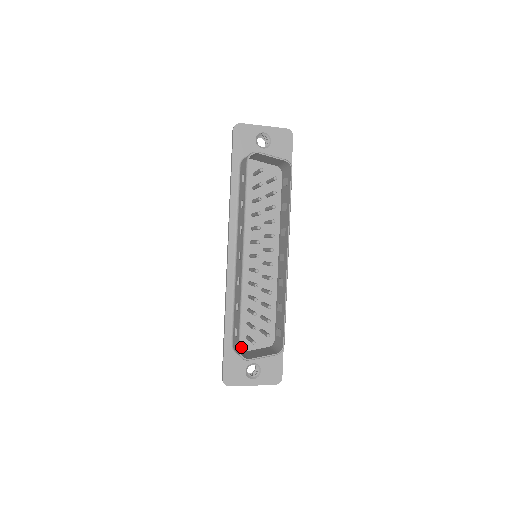
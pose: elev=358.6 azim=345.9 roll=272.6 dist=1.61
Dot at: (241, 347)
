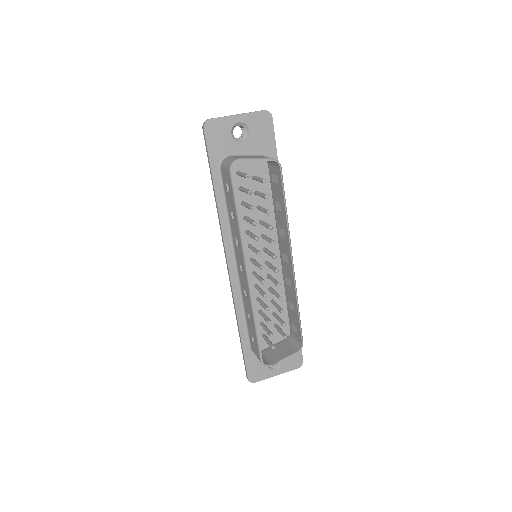
Dot at: occluded
